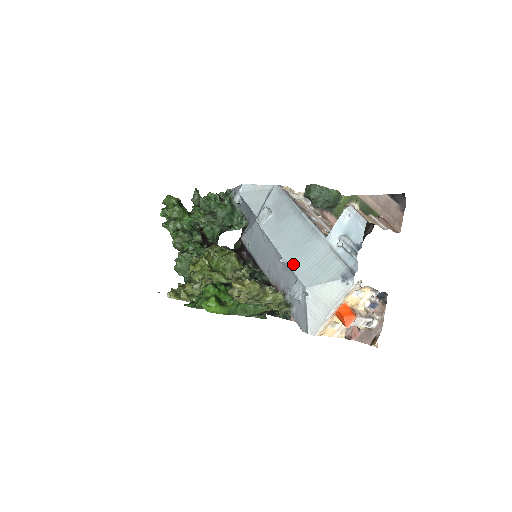
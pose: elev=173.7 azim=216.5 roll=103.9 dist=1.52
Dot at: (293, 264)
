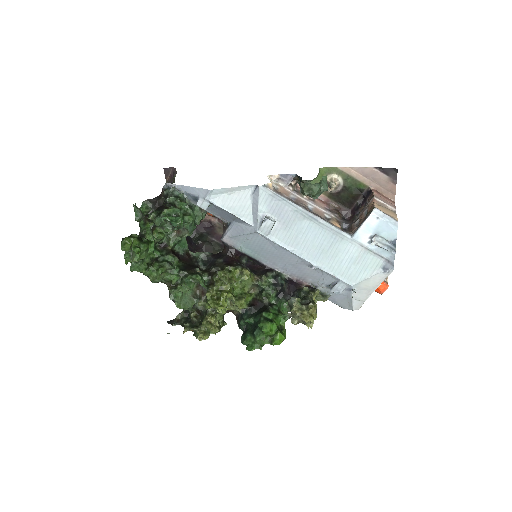
Dot at: (329, 269)
